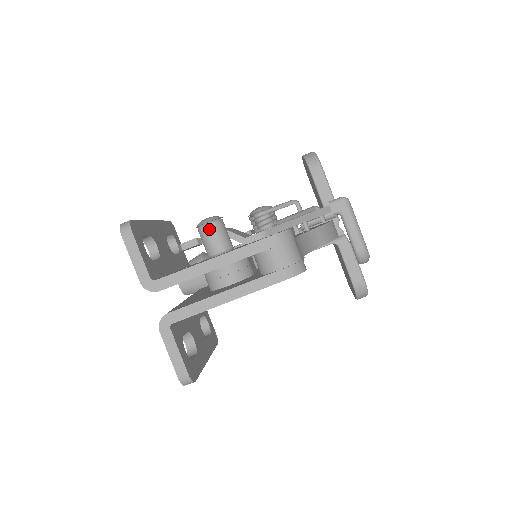
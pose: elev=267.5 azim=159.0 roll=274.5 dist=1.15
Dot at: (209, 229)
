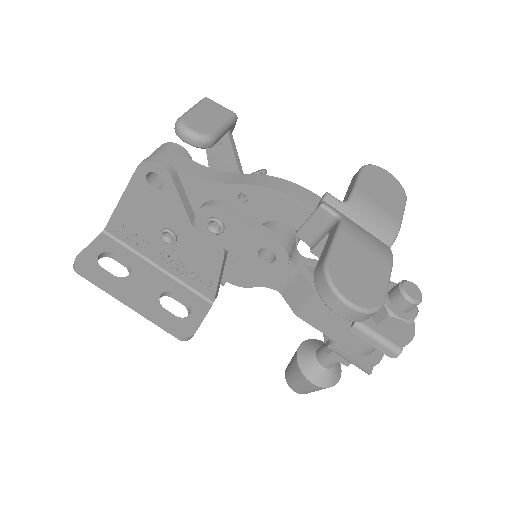
Dot at: occluded
